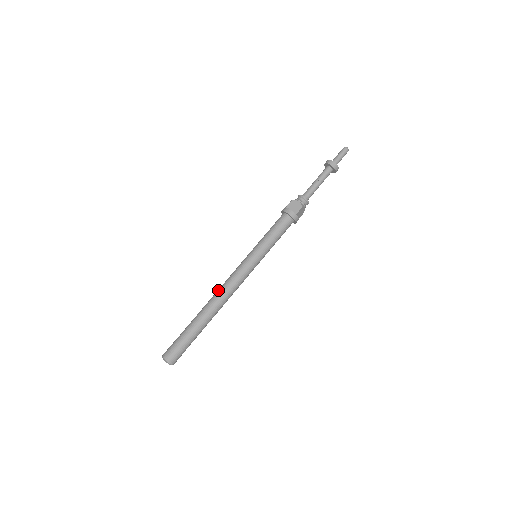
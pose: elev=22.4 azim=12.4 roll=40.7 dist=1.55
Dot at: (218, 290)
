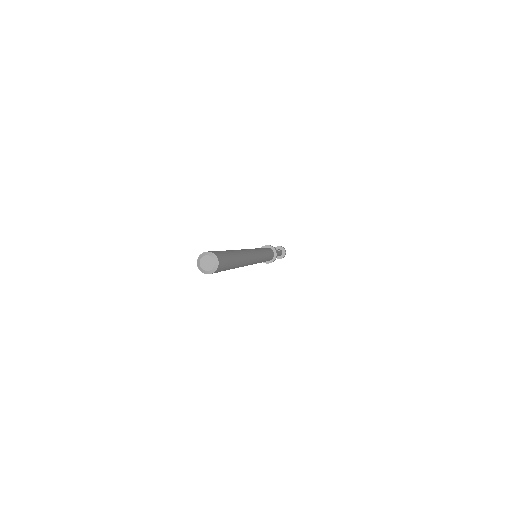
Dot at: (242, 249)
